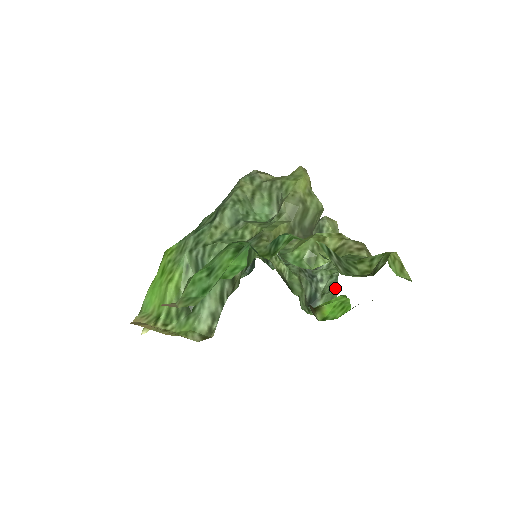
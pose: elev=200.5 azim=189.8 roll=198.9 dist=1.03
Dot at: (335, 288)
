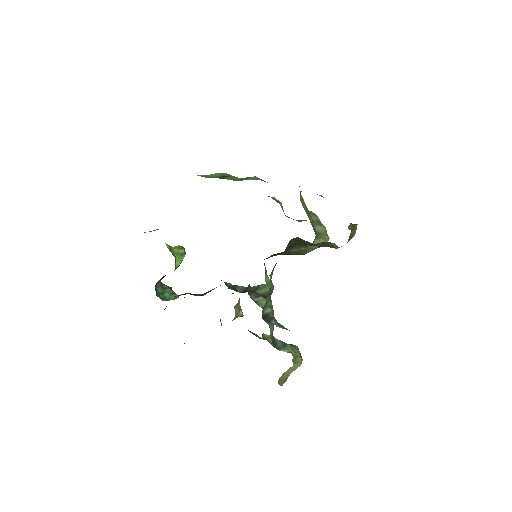
Dot at: occluded
